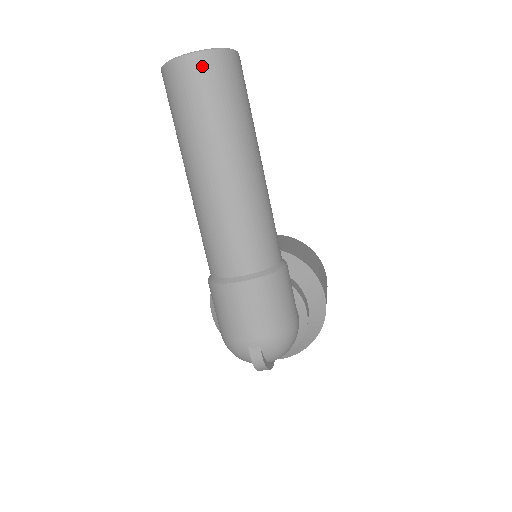
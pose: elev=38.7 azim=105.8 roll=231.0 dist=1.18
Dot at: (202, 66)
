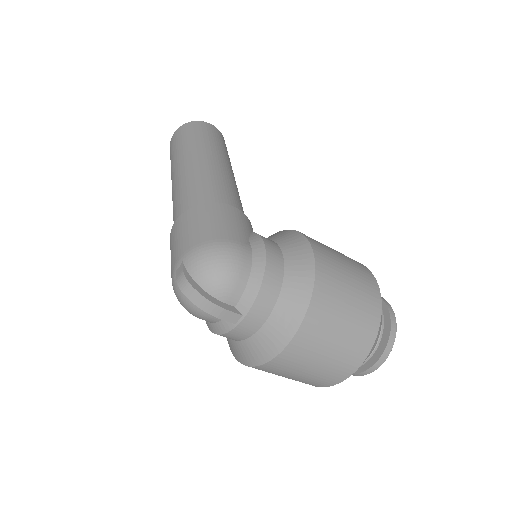
Dot at: (178, 132)
